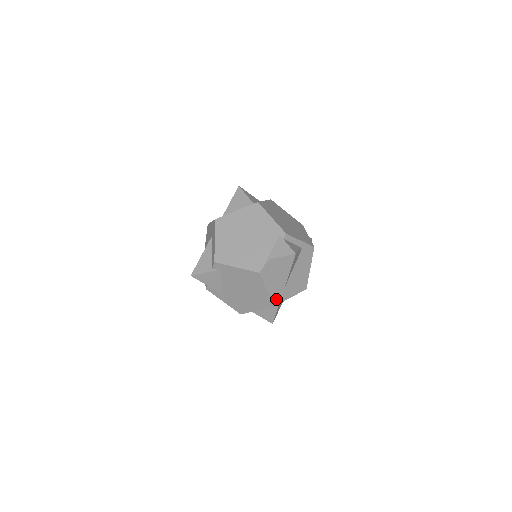
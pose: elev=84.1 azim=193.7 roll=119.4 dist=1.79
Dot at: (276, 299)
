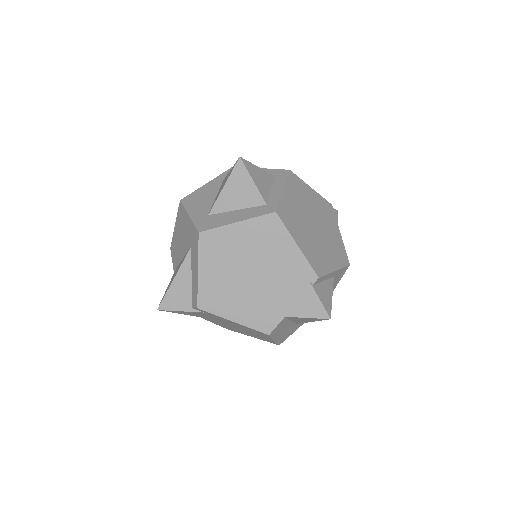
Dot at: (284, 338)
